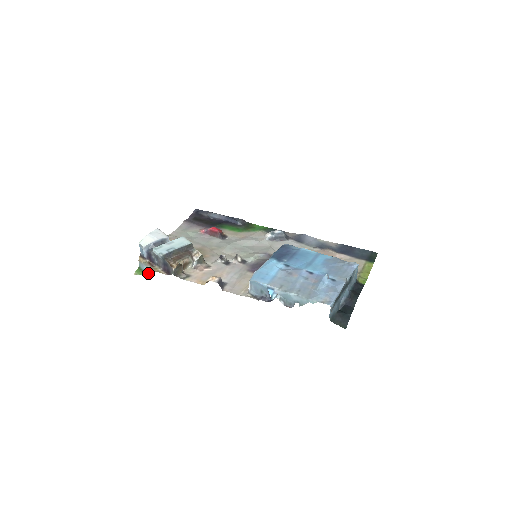
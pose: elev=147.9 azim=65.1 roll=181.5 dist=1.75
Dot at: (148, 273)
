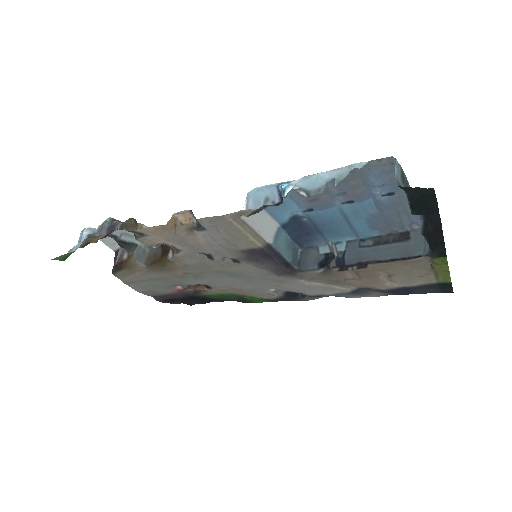
Dot at: (76, 249)
